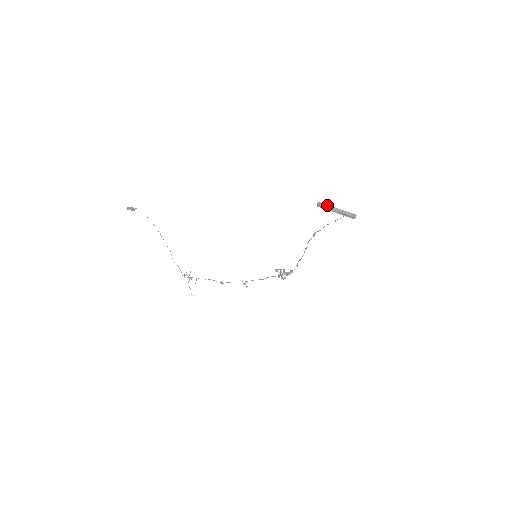
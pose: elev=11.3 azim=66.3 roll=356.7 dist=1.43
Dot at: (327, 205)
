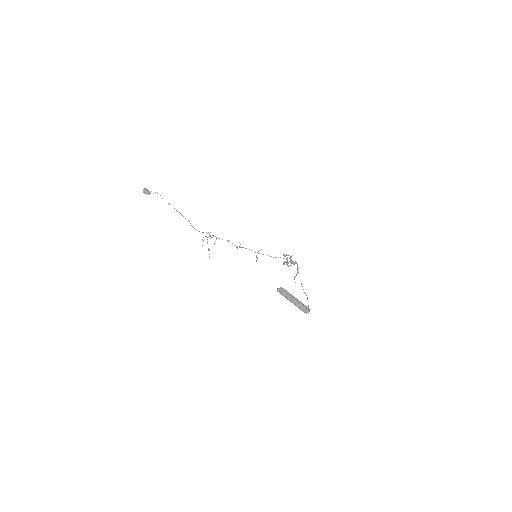
Dot at: (287, 291)
